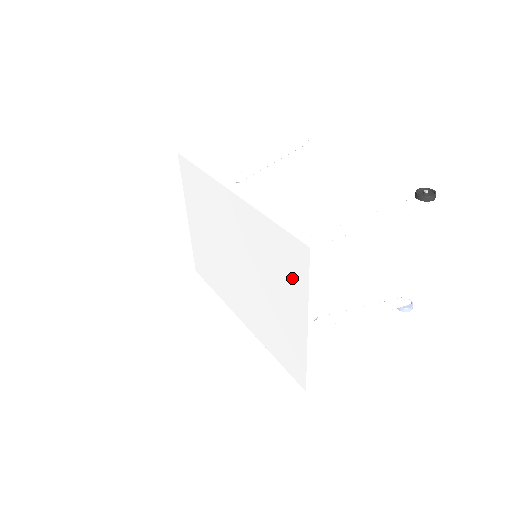
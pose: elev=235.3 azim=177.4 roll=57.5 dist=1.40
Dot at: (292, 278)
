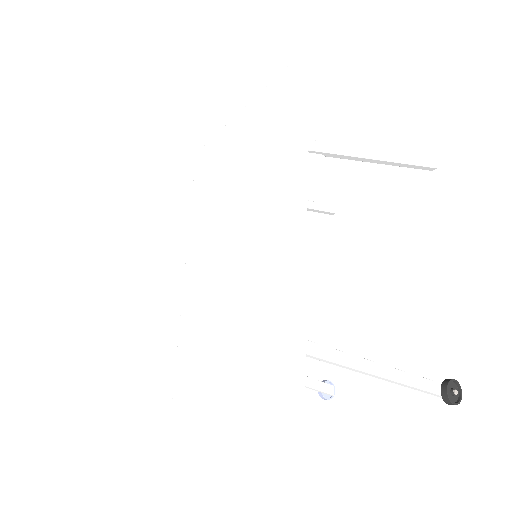
Dot at: (254, 381)
